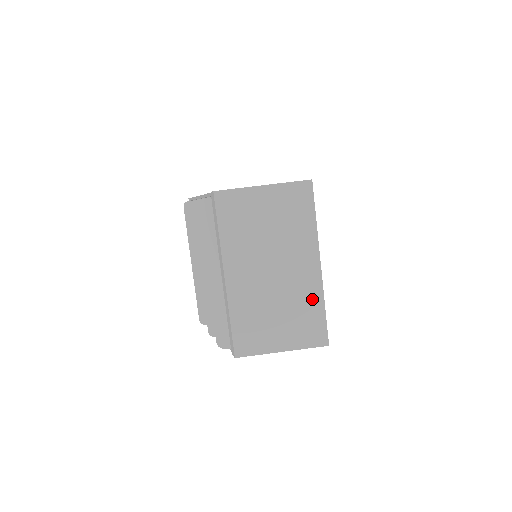
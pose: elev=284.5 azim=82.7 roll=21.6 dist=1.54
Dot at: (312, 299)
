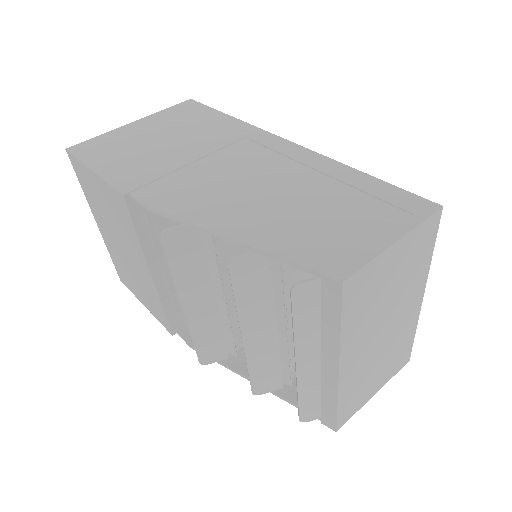
Dot at: (408, 333)
